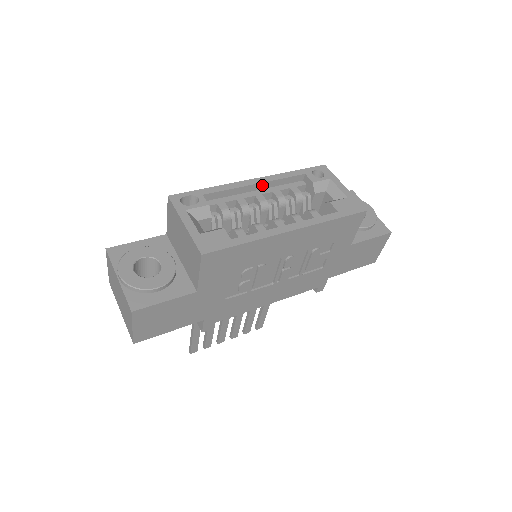
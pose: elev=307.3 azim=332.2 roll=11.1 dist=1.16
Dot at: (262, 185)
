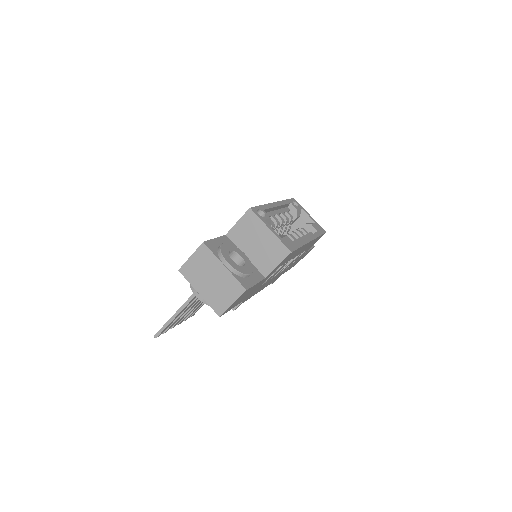
Dot at: (278, 207)
